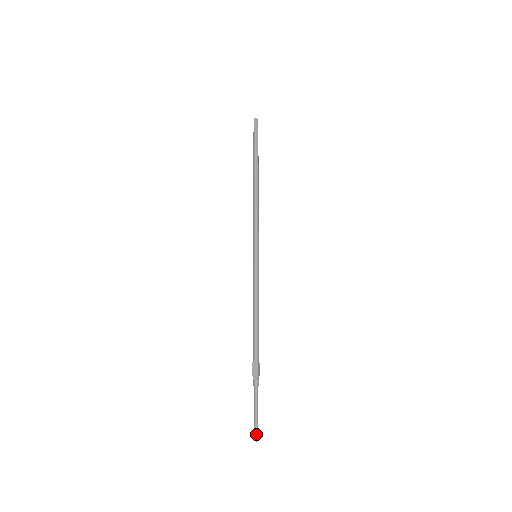
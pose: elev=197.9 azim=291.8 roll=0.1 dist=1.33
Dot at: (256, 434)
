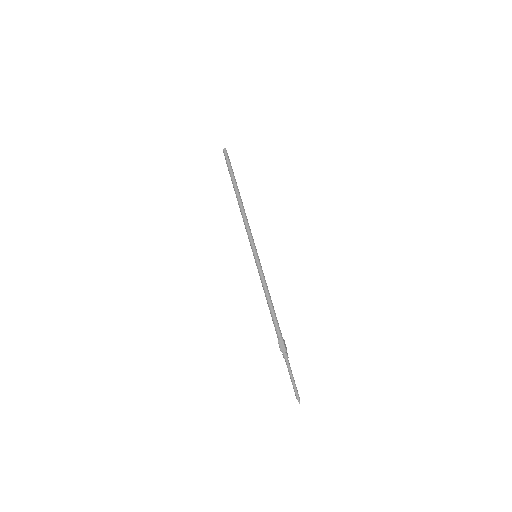
Dot at: (298, 397)
